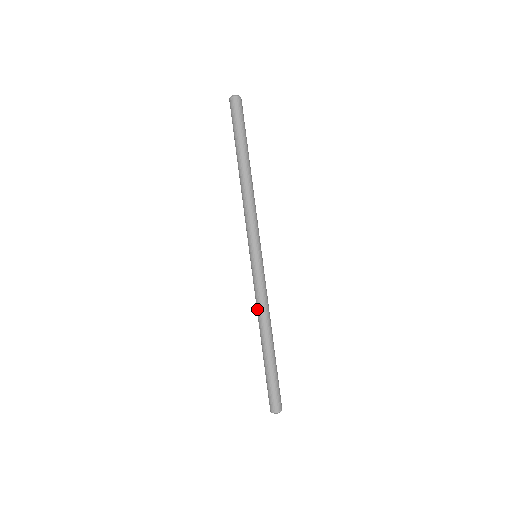
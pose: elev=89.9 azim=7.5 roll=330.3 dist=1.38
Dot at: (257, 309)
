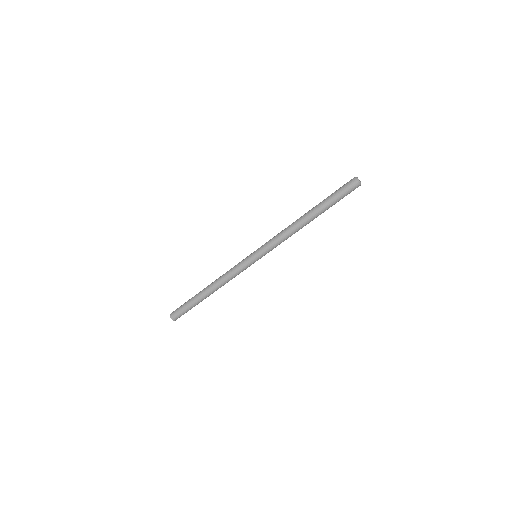
Dot at: (223, 274)
